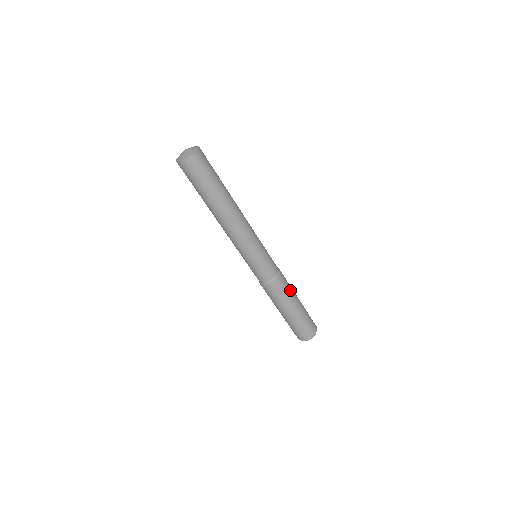
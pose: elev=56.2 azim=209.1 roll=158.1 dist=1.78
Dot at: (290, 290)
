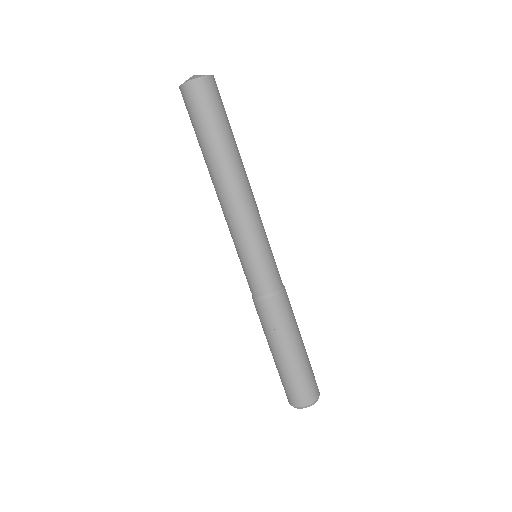
Dot at: (294, 317)
